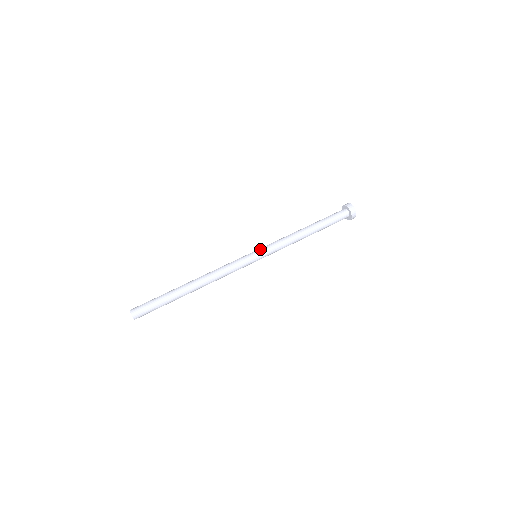
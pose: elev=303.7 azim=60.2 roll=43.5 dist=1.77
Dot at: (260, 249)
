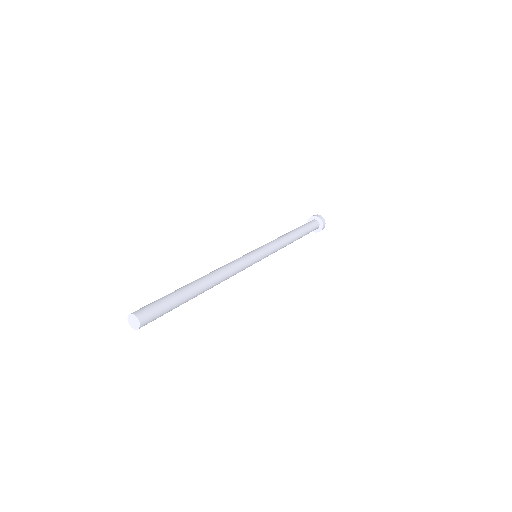
Dot at: (261, 248)
